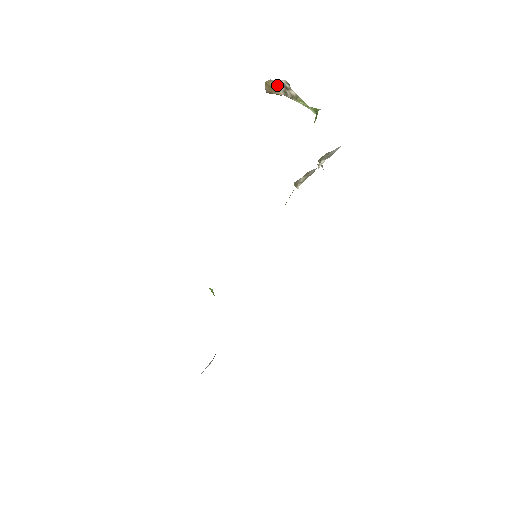
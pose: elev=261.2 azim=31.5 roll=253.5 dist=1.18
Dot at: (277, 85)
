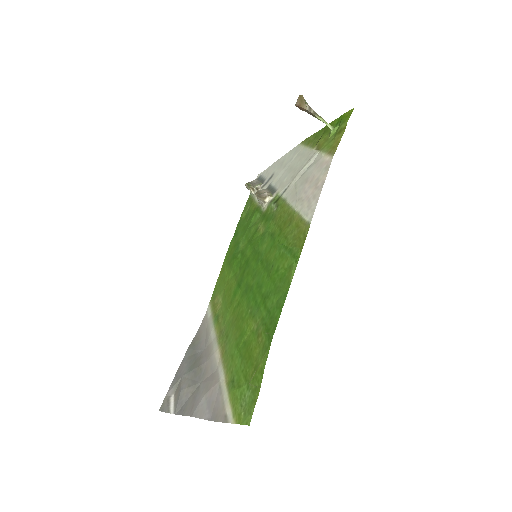
Dot at: (305, 101)
